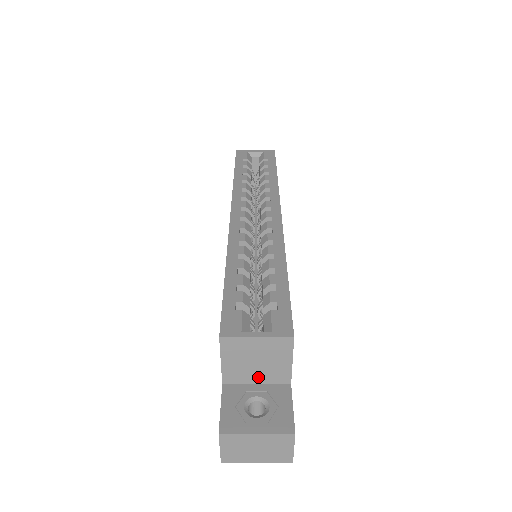
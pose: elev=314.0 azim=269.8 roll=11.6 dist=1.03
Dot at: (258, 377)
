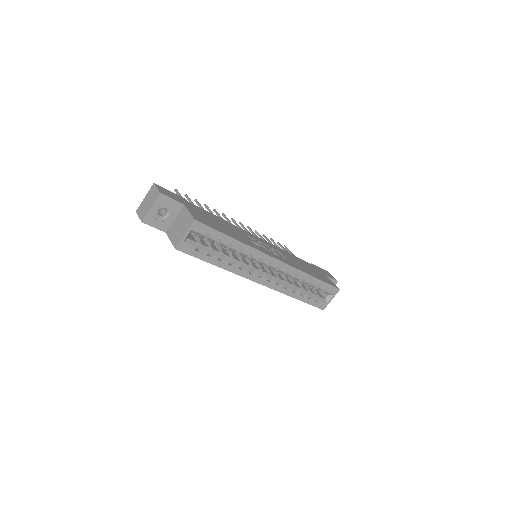
Dot at: occluded
